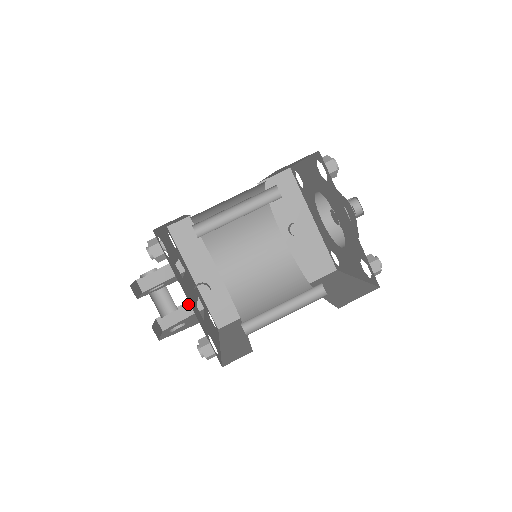
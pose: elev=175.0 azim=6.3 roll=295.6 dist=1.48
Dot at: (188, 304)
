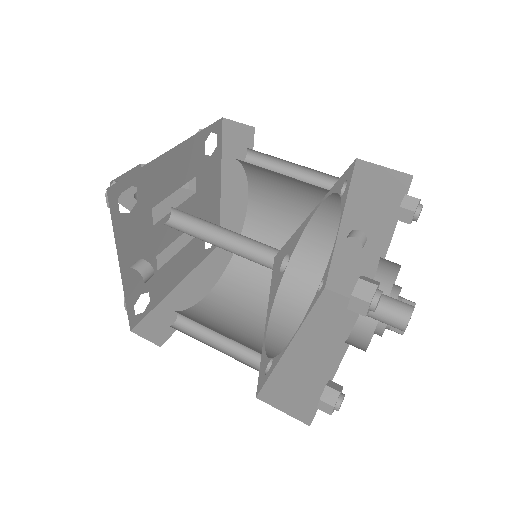
Dot at: occluded
